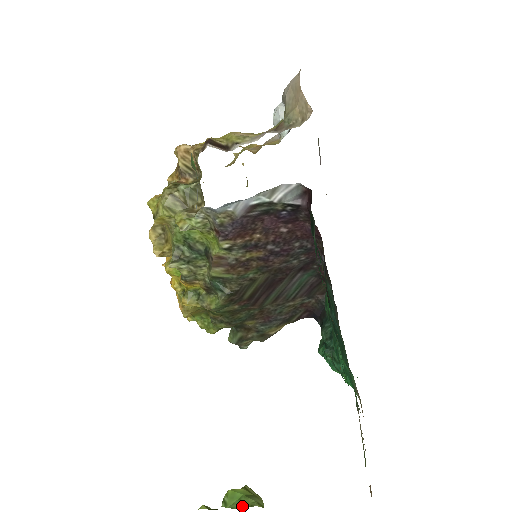
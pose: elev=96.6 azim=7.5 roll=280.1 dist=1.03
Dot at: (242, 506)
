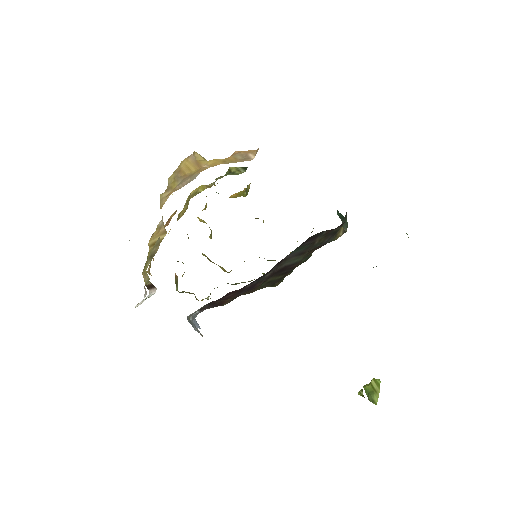
Dot at: occluded
